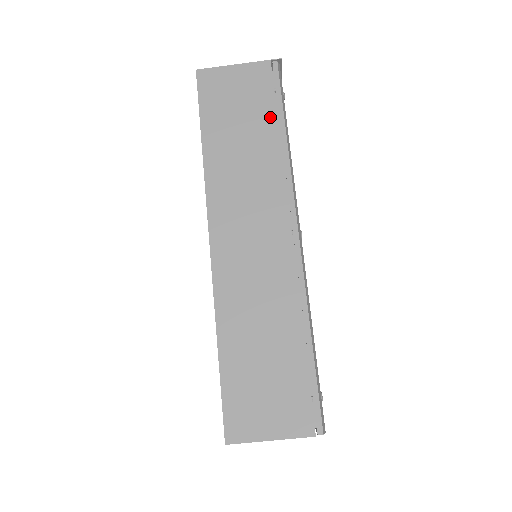
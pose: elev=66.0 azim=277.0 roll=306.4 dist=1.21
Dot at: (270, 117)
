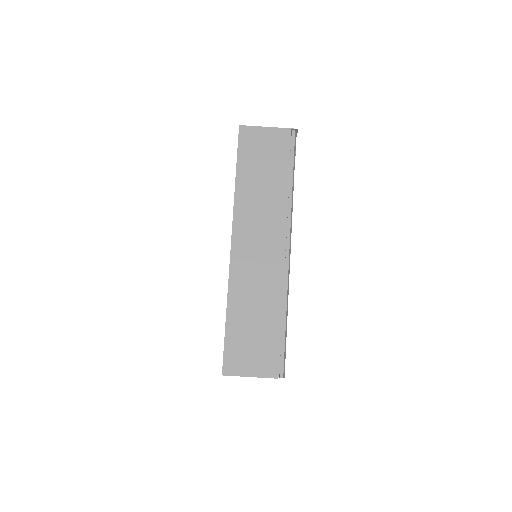
Dot at: (284, 169)
